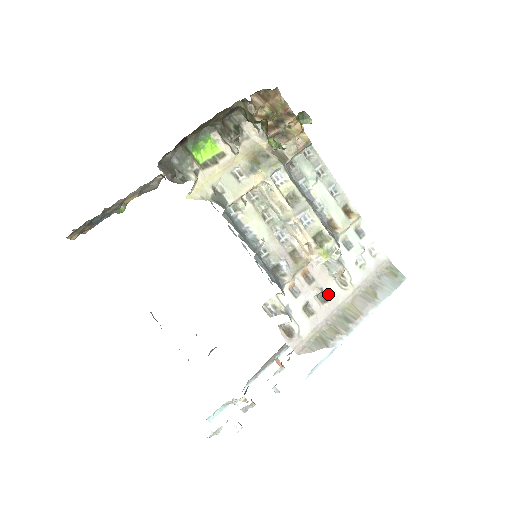
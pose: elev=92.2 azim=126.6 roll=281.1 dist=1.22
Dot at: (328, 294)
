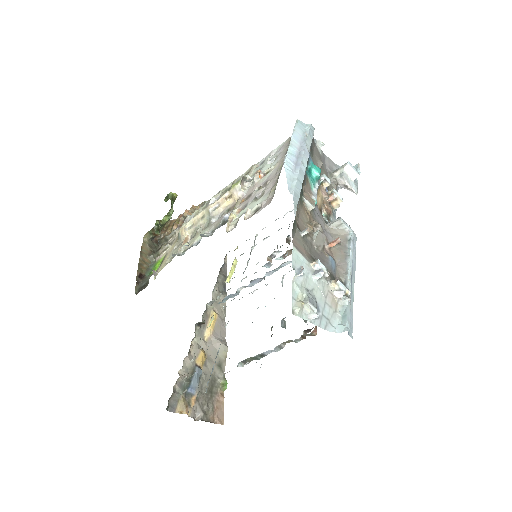
Dot at: (265, 182)
